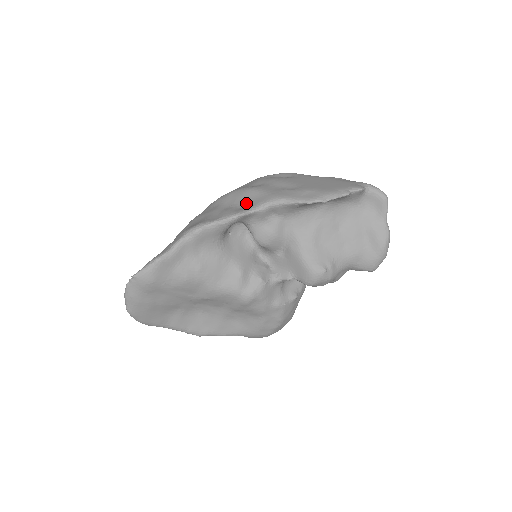
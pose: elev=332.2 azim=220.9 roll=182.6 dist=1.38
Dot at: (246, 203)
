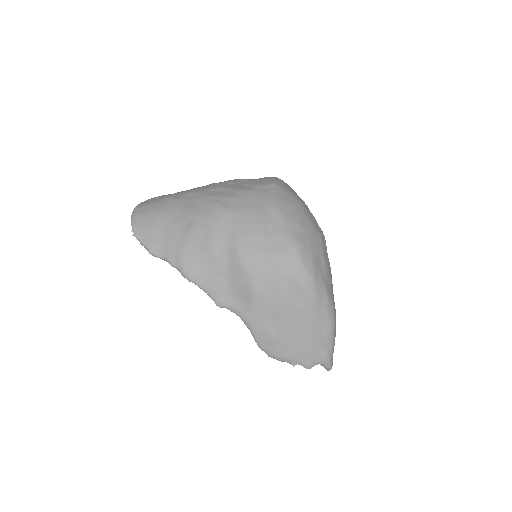
Dot at: (236, 296)
